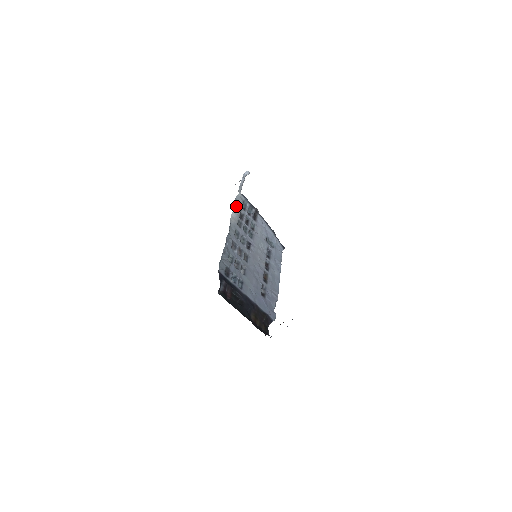
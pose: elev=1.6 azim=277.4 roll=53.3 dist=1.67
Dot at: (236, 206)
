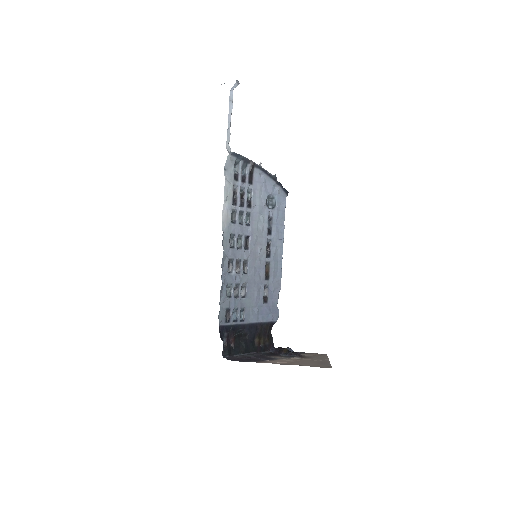
Dot at: (226, 186)
